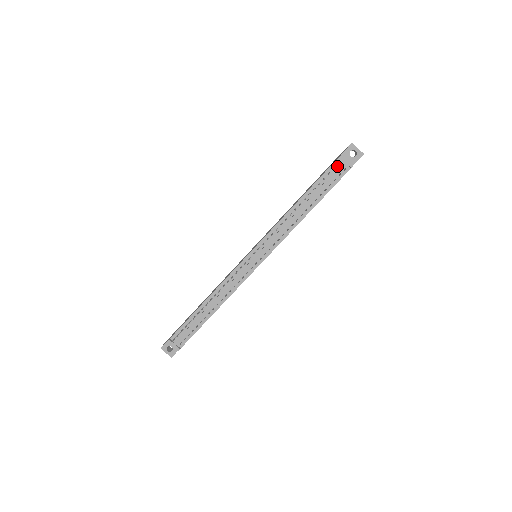
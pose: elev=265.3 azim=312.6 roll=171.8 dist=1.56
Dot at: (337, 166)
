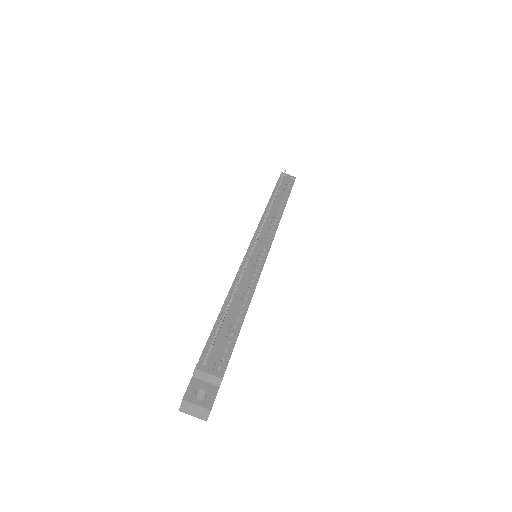
Dot at: (283, 180)
